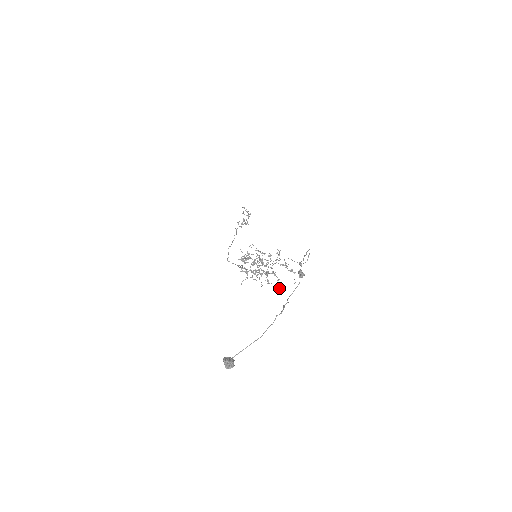
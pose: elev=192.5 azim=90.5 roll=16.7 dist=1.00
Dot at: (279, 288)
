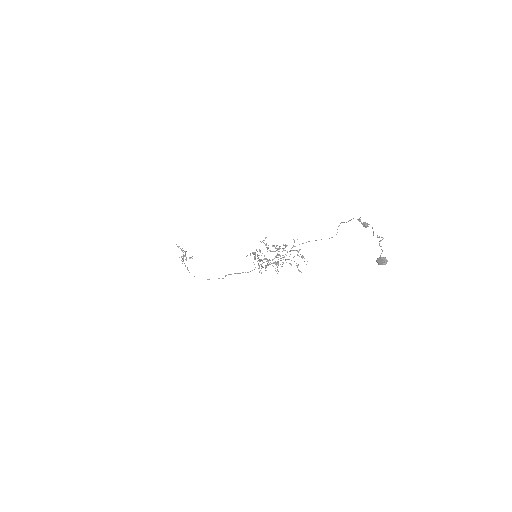
Dot at: (299, 270)
